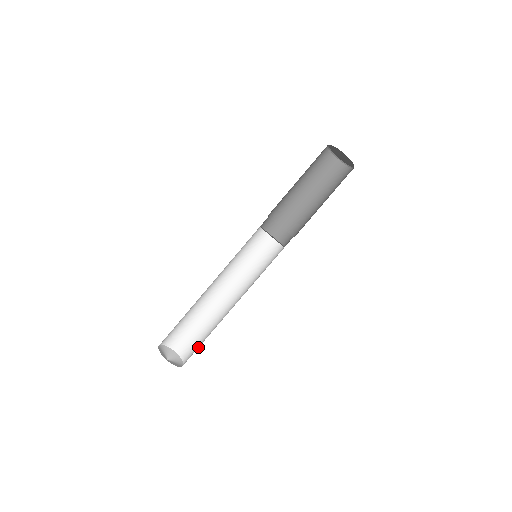
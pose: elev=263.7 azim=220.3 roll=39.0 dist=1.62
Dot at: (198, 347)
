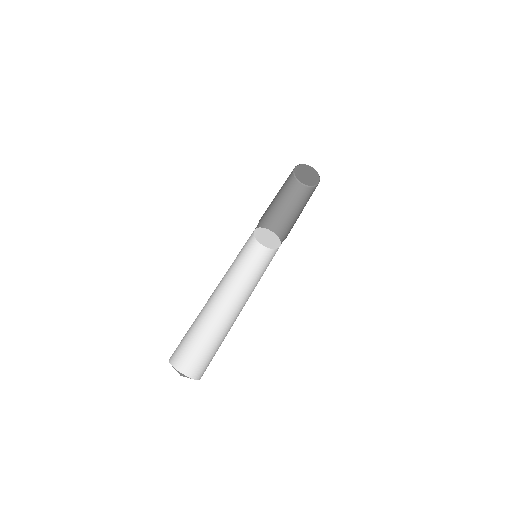
Dot at: (213, 355)
